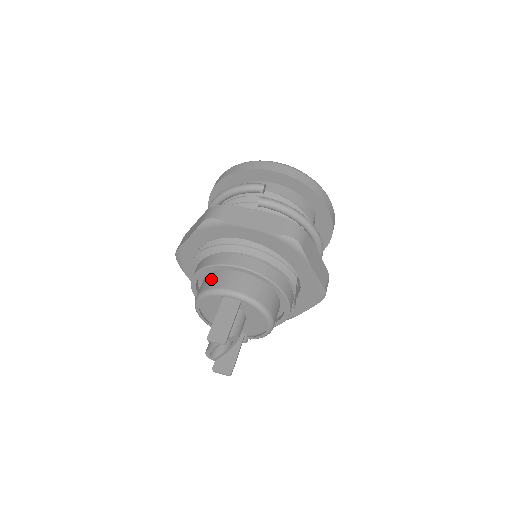
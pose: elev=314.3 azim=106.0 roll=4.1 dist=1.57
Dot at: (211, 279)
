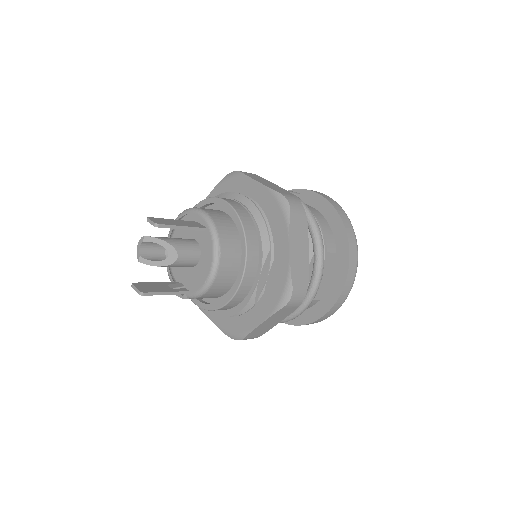
Dot at: occluded
